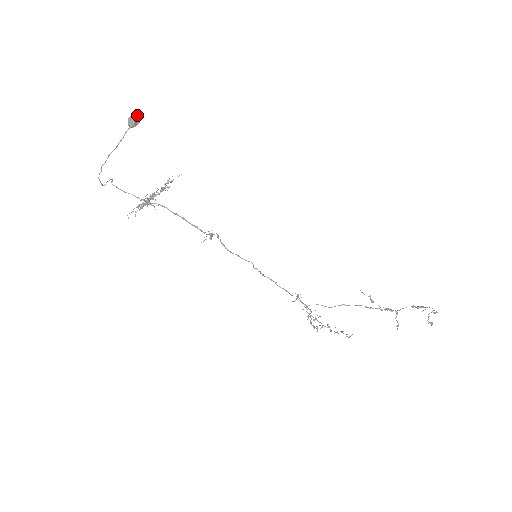
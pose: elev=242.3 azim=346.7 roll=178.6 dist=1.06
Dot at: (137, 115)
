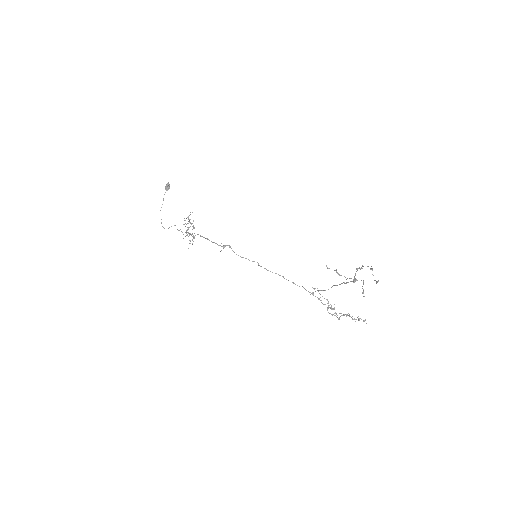
Dot at: (168, 183)
